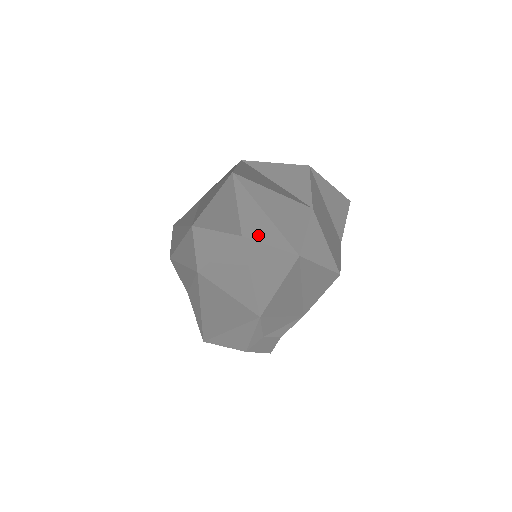
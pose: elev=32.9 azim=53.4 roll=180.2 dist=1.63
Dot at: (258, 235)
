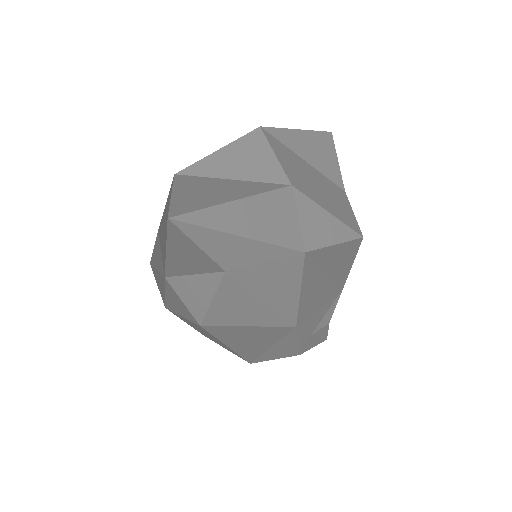
Dot at: (243, 260)
